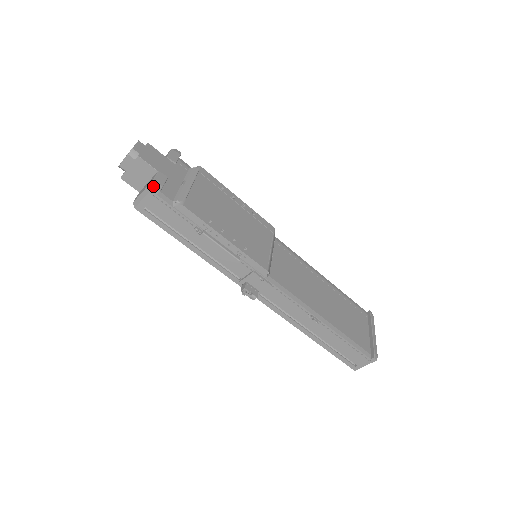
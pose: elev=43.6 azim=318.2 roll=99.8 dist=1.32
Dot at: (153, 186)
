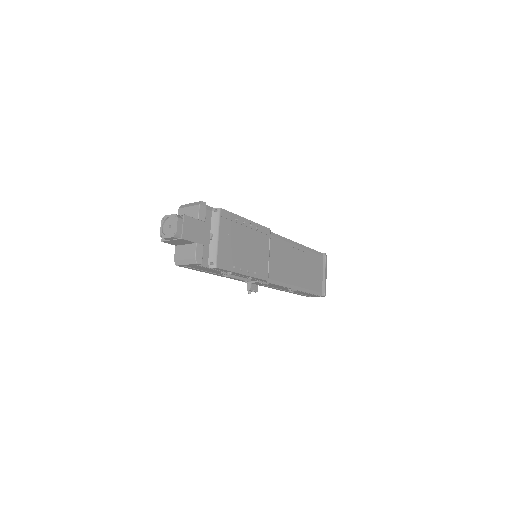
Dot at: (196, 263)
